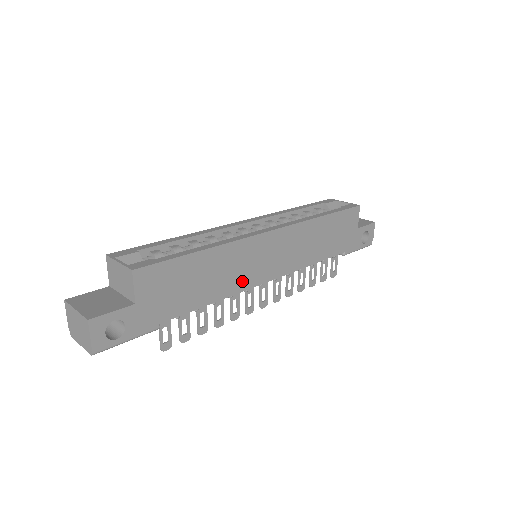
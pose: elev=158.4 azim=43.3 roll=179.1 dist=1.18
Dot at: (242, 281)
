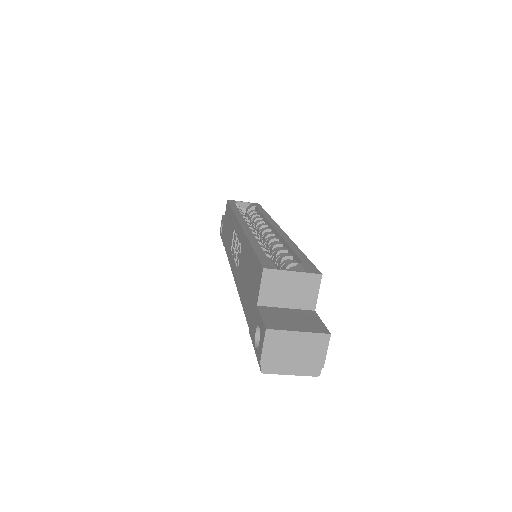
Dot at: occluded
